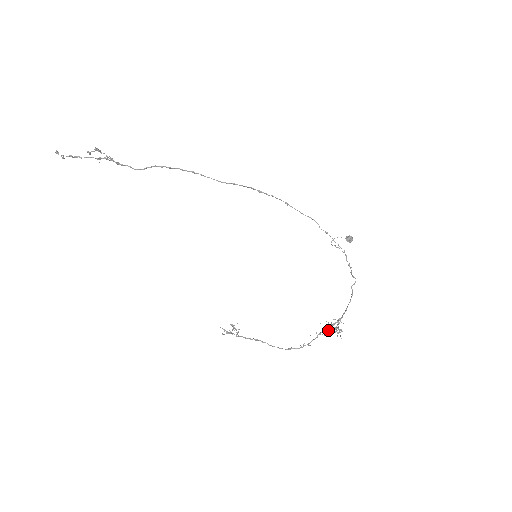
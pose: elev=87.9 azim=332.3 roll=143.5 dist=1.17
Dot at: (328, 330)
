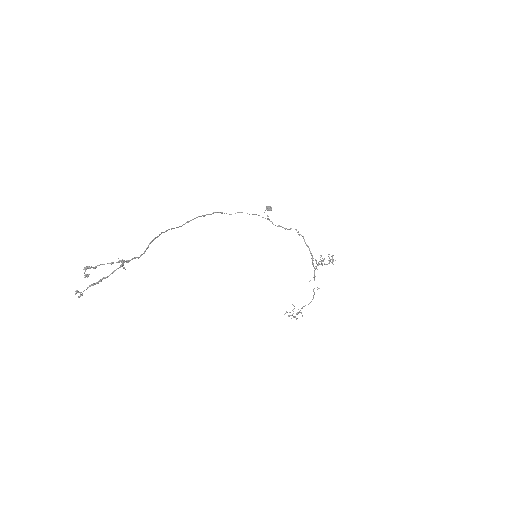
Dot at: occluded
